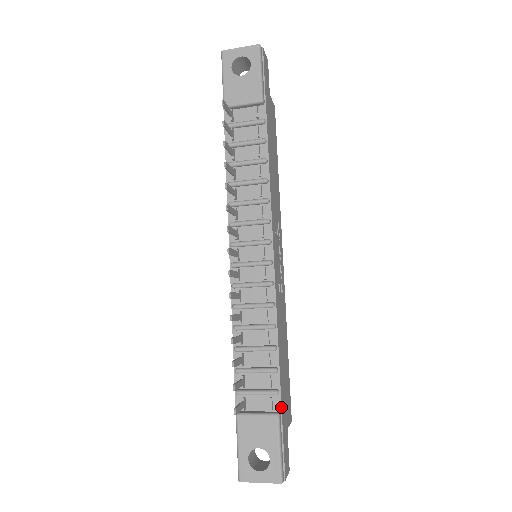
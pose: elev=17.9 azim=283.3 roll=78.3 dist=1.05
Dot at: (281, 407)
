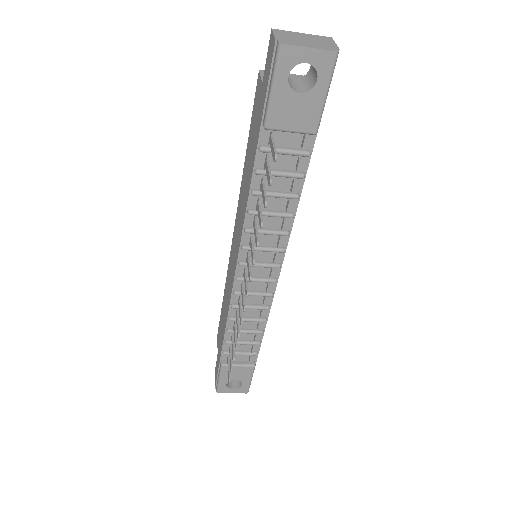
Dot at: occluded
